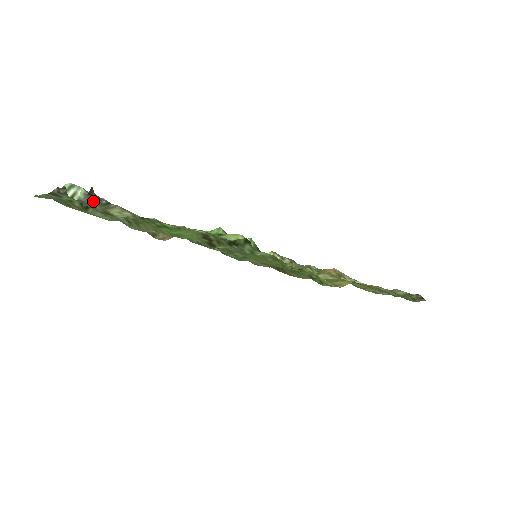
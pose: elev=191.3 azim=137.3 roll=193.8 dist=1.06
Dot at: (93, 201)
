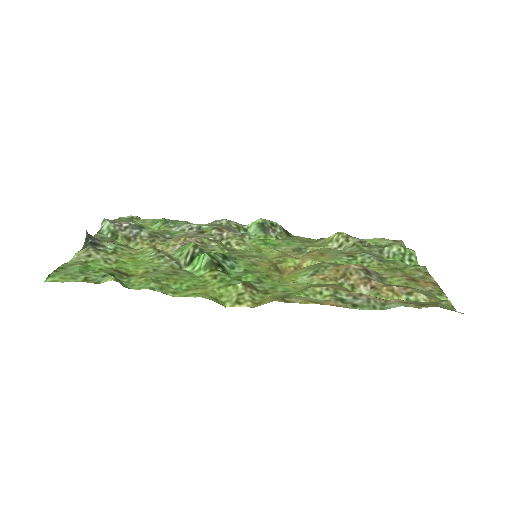
Dot at: (95, 237)
